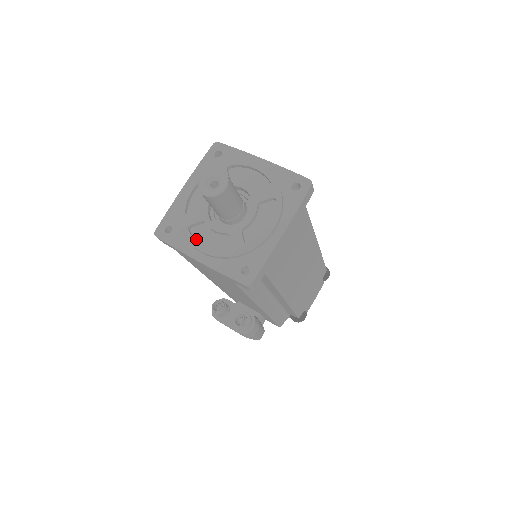
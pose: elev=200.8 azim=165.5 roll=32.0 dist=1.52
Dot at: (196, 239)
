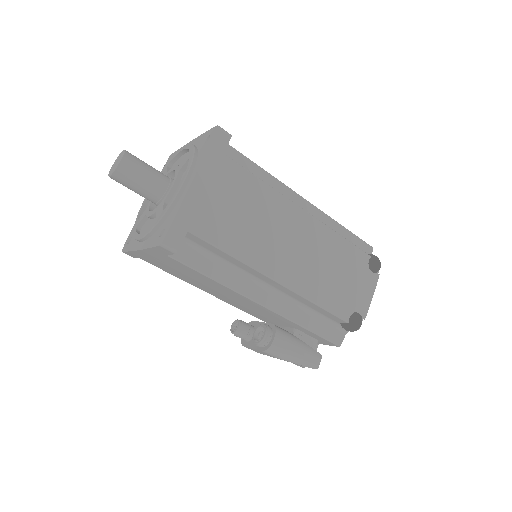
Dot at: occluded
